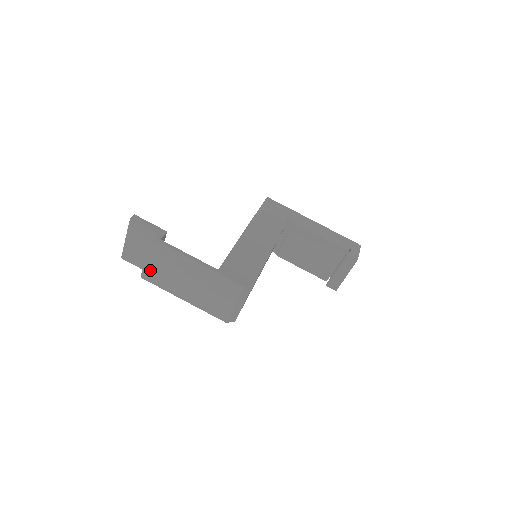
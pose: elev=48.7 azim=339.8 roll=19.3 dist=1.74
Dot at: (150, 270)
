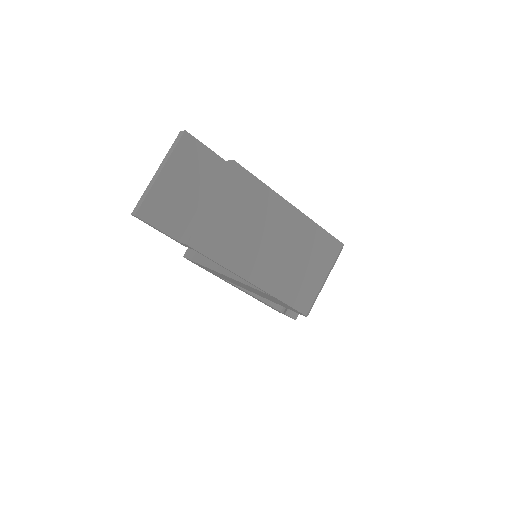
Dot at: (211, 226)
